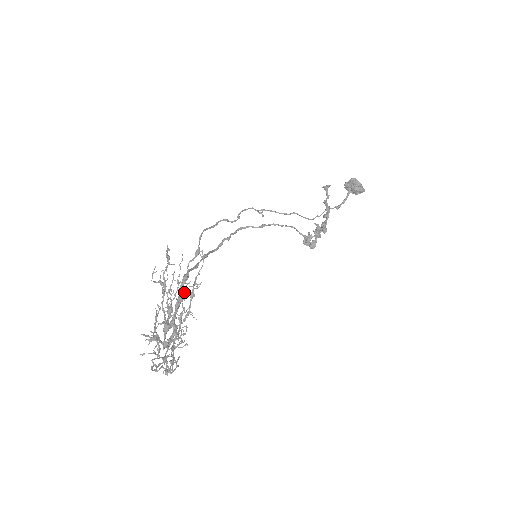
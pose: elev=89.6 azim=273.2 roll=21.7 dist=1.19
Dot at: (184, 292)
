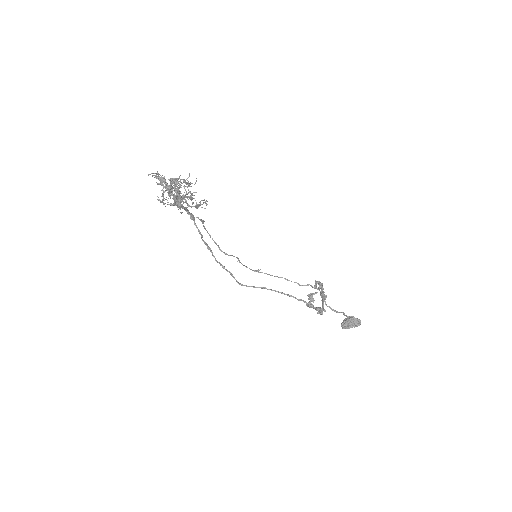
Dot at: (190, 198)
